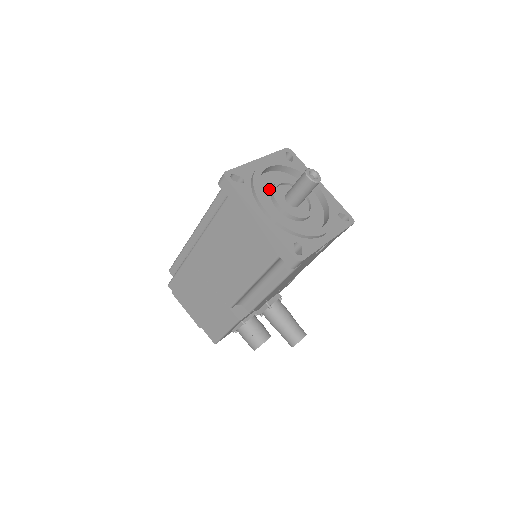
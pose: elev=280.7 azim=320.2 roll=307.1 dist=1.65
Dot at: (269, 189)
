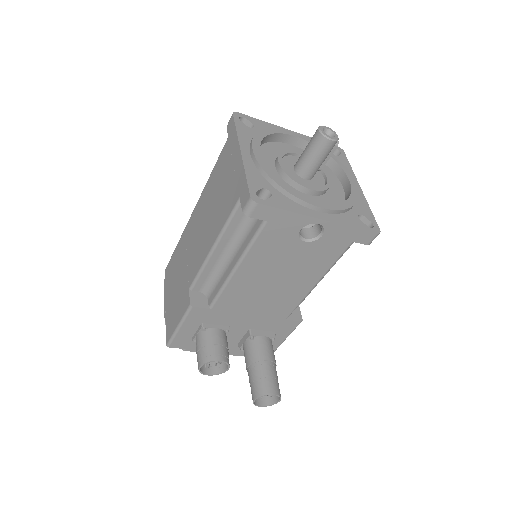
Dot at: occluded
